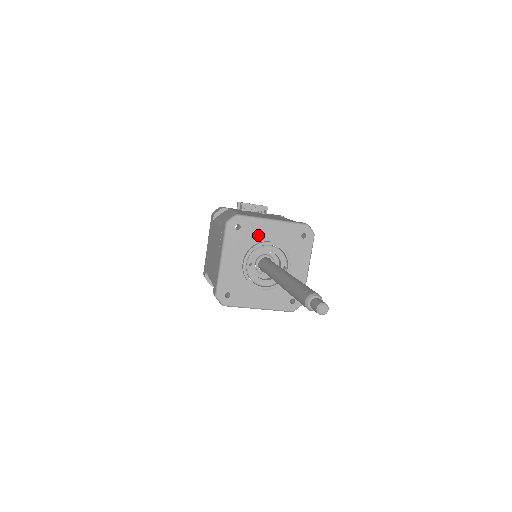
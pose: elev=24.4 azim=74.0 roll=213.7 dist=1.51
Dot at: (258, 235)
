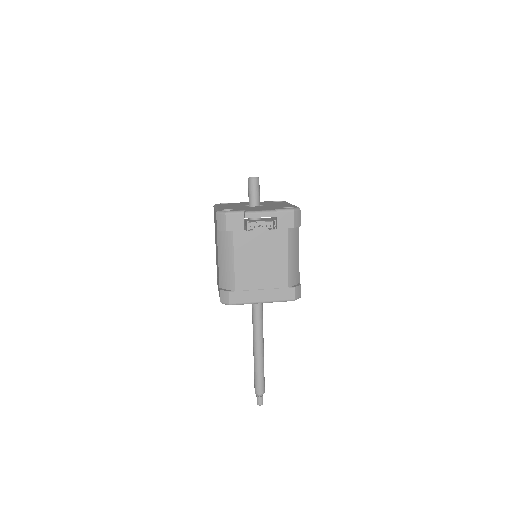
Dot at: occluded
